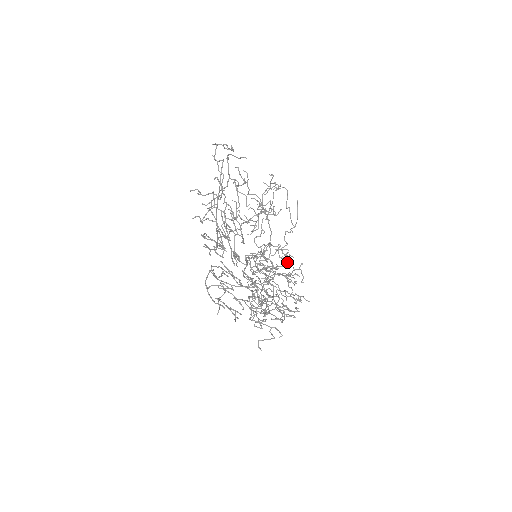
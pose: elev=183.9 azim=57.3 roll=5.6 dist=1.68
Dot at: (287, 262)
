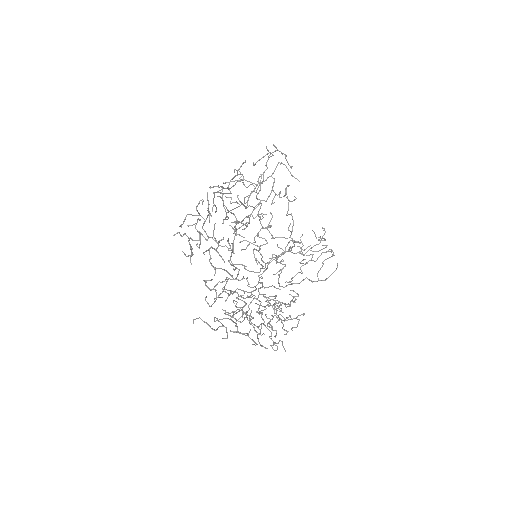
Dot at: (284, 287)
